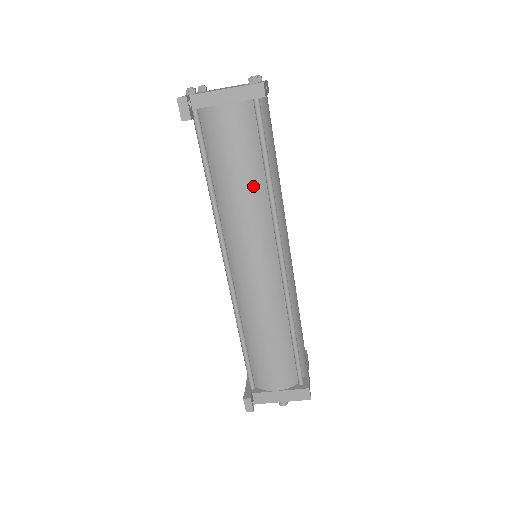
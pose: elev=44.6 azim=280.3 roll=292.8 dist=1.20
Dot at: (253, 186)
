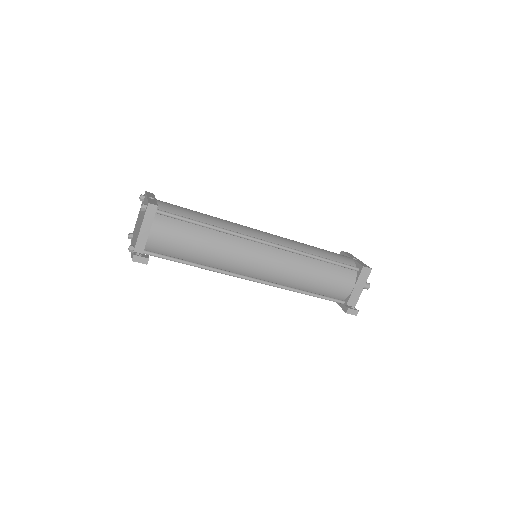
Dot at: (209, 239)
